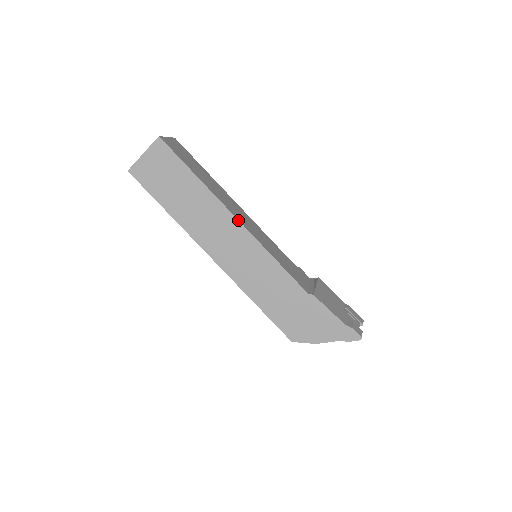
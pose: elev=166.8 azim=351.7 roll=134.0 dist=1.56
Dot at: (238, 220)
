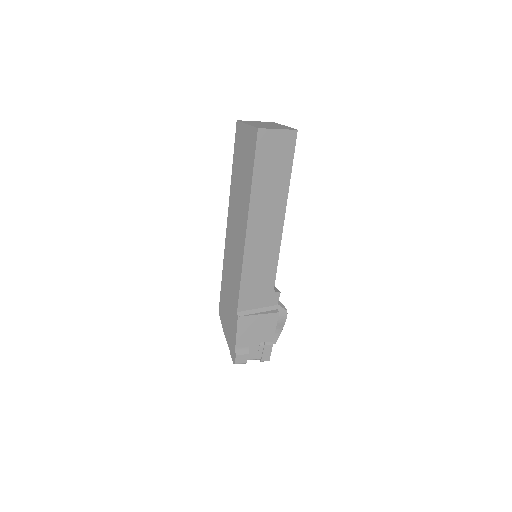
Dot at: (246, 232)
